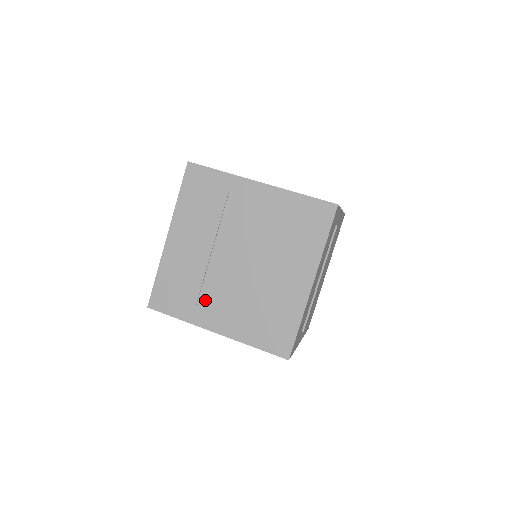
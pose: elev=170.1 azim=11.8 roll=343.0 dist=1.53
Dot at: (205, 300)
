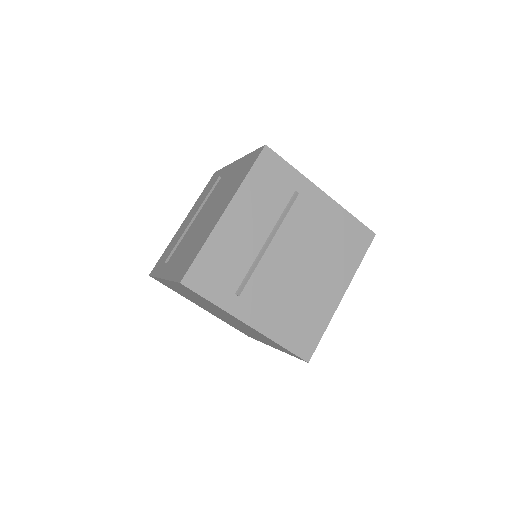
Dot at: (247, 289)
